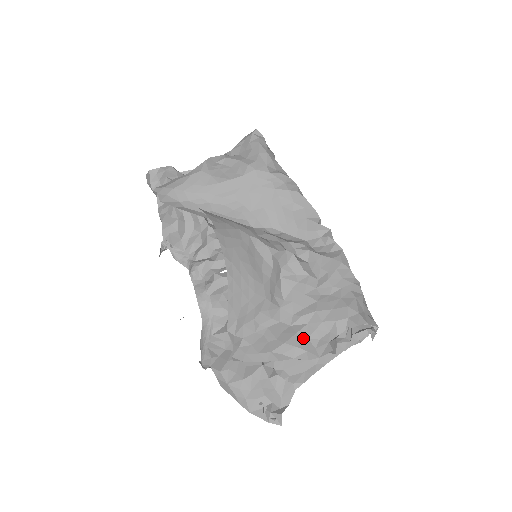
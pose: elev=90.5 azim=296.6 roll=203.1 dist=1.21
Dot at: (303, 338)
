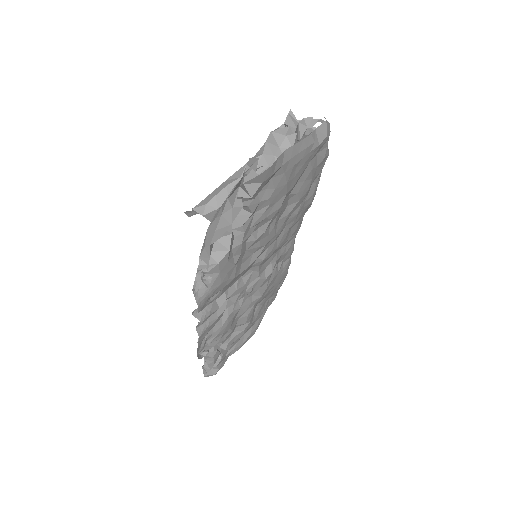
Dot at: occluded
